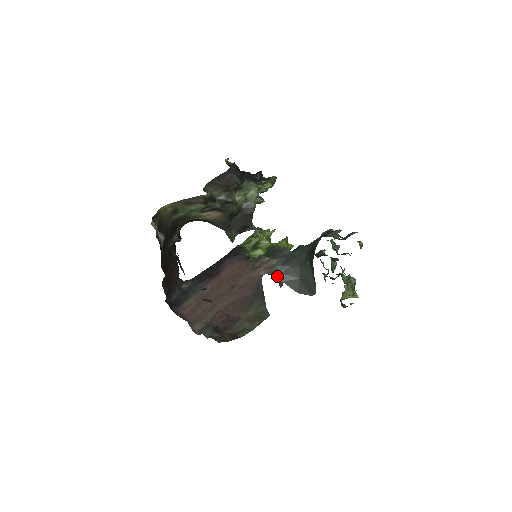
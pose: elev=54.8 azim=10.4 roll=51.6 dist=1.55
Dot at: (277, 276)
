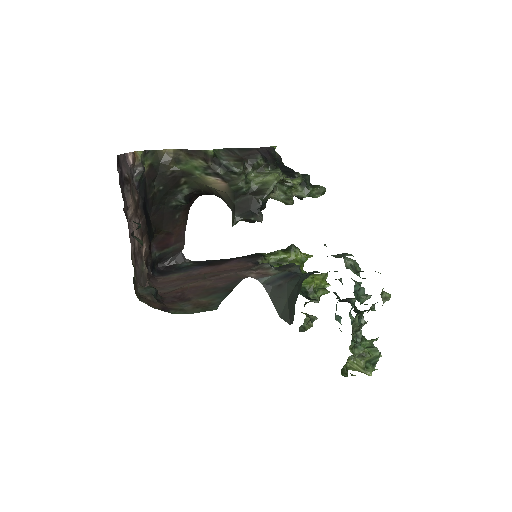
Dot at: (266, 287)
